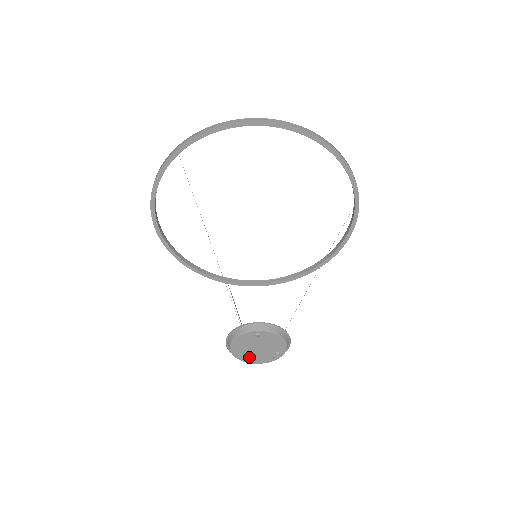
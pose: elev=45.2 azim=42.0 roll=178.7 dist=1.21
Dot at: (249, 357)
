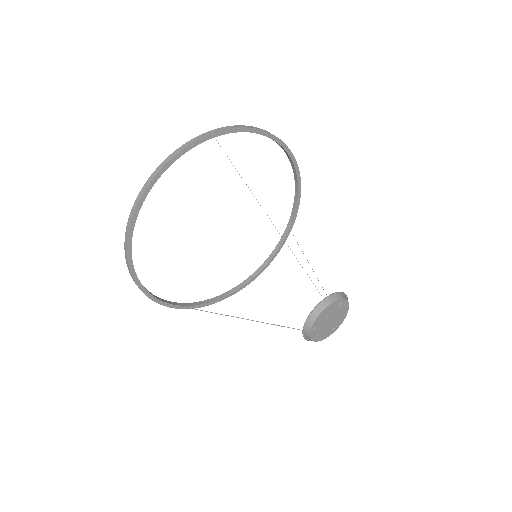
Dot at: (317, 332)
